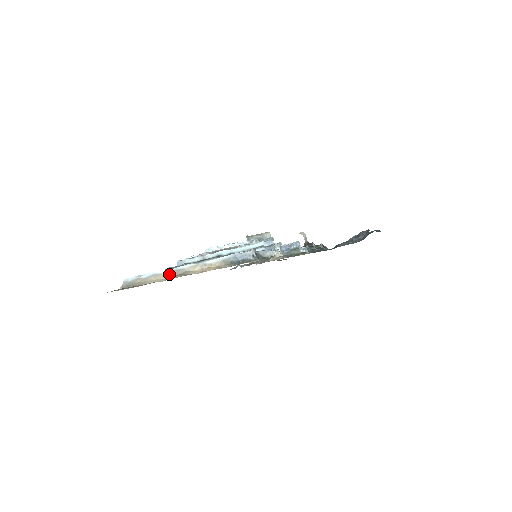
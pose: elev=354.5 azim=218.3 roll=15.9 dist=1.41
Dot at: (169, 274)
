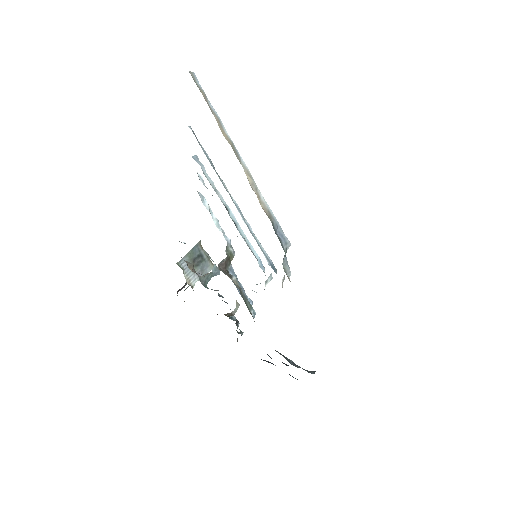
Dot at: (229, 140)
